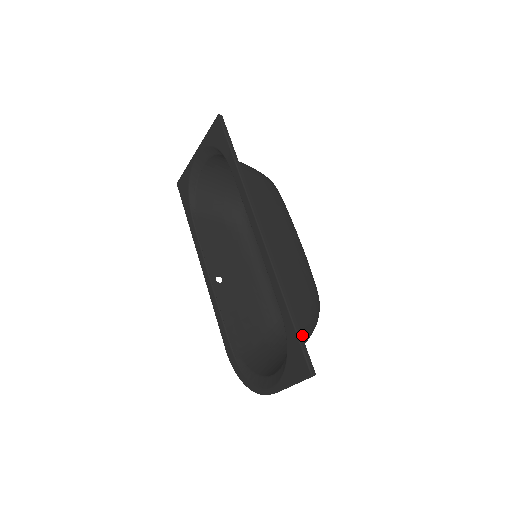
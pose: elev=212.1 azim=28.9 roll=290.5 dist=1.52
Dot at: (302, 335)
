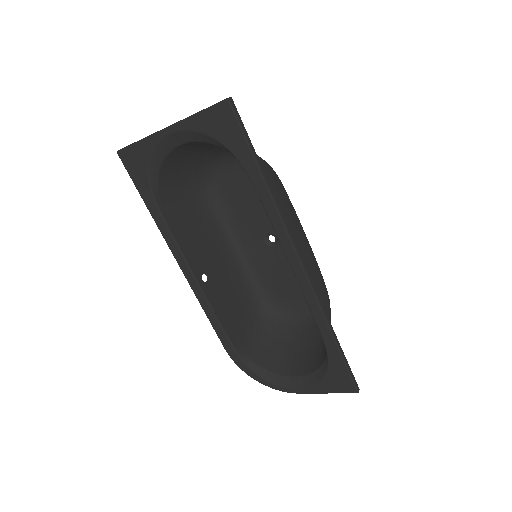
Dot at: occluded
